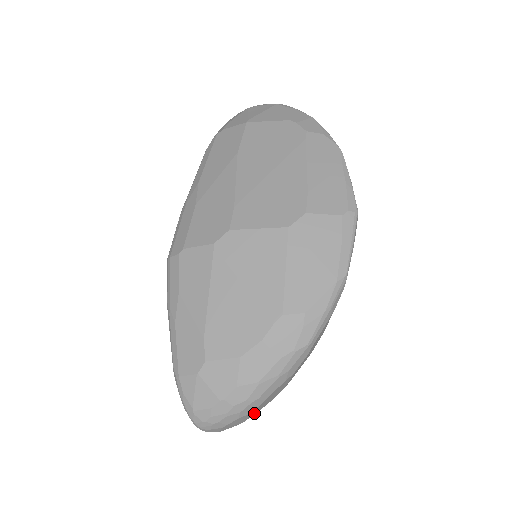
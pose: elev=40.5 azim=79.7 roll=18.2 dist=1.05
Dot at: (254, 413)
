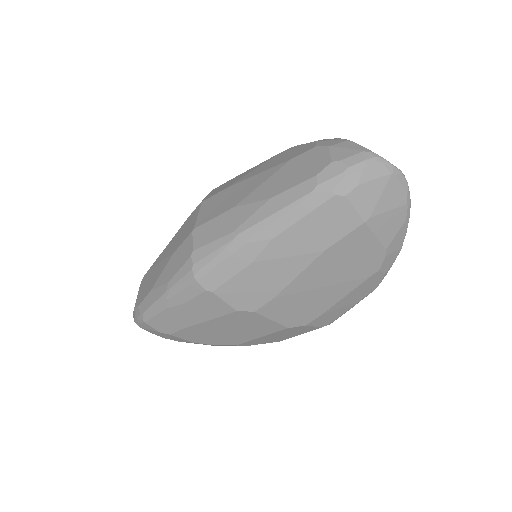
Dot at: occluded
